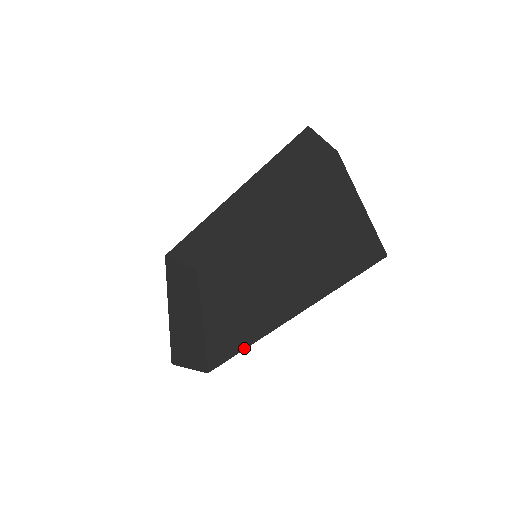
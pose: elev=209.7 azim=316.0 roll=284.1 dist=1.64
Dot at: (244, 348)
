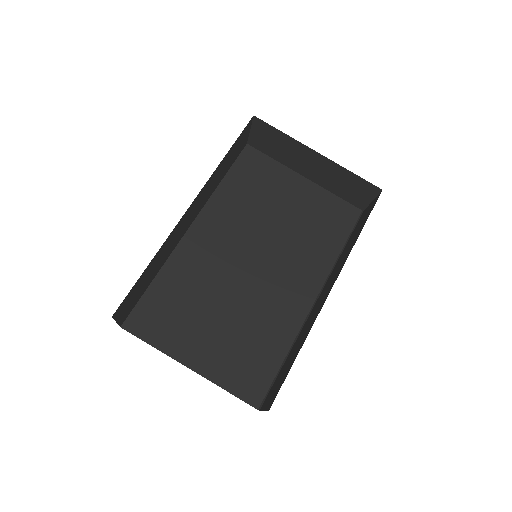
Dot at: (286, 353)
